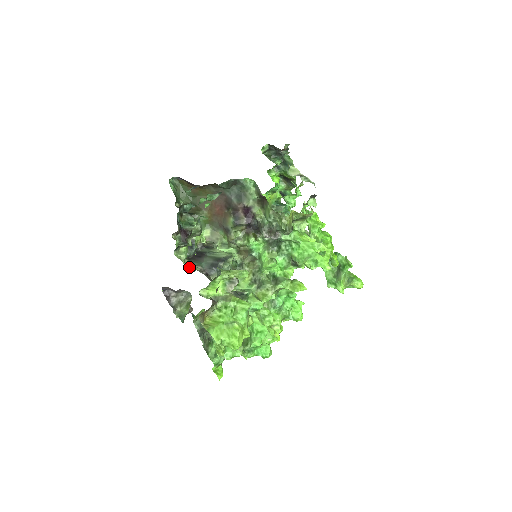
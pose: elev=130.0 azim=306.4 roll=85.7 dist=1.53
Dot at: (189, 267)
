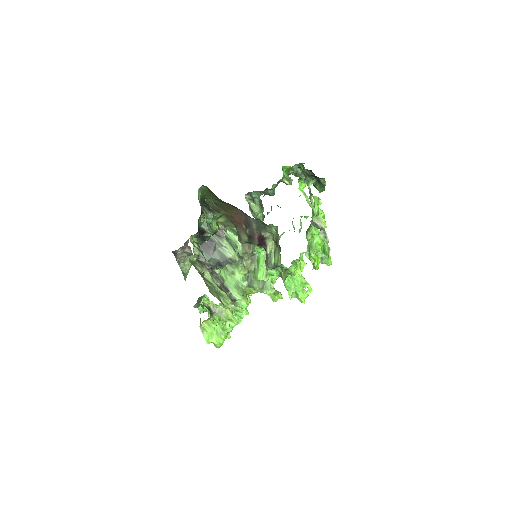
Dot at: (198, 258)
